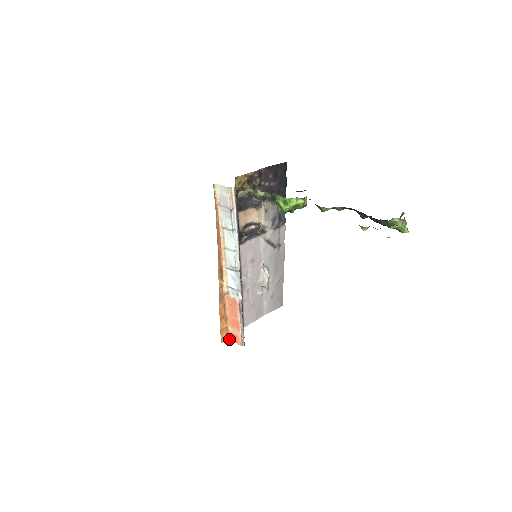
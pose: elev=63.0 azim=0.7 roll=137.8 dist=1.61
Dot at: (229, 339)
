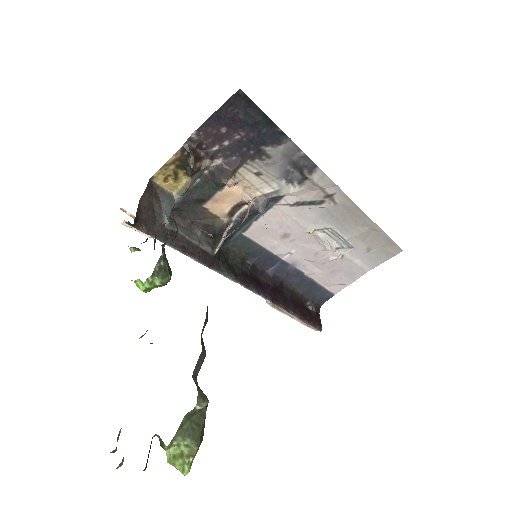
Dot at: occluded
